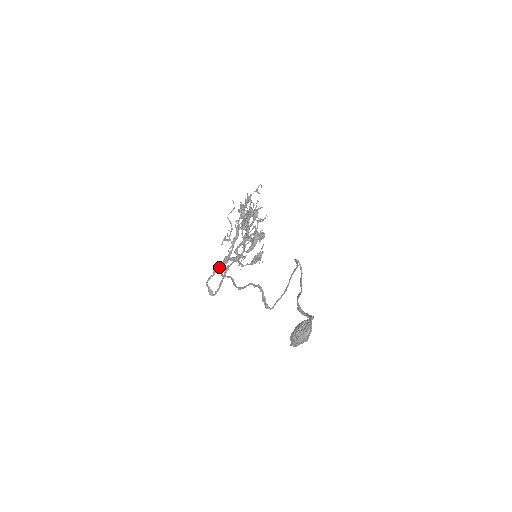
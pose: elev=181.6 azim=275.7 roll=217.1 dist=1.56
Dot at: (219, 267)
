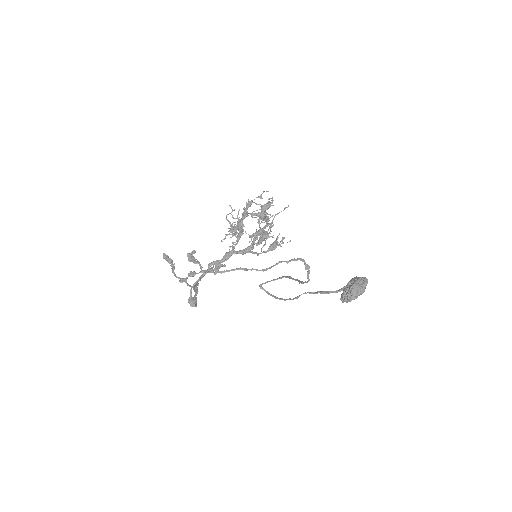
Dot at: (209, 270)
